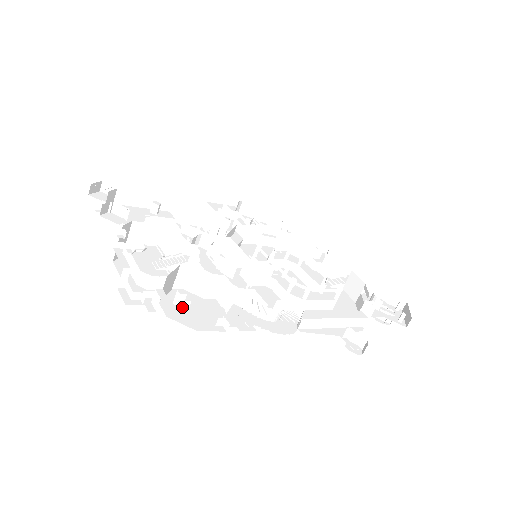
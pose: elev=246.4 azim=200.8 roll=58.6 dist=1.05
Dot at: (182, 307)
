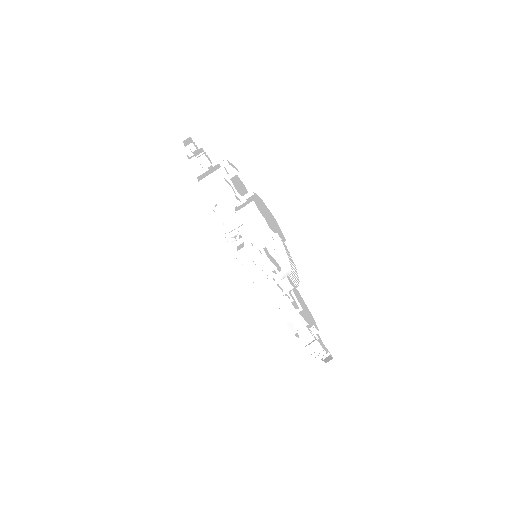
Dot at: (248, 219)
